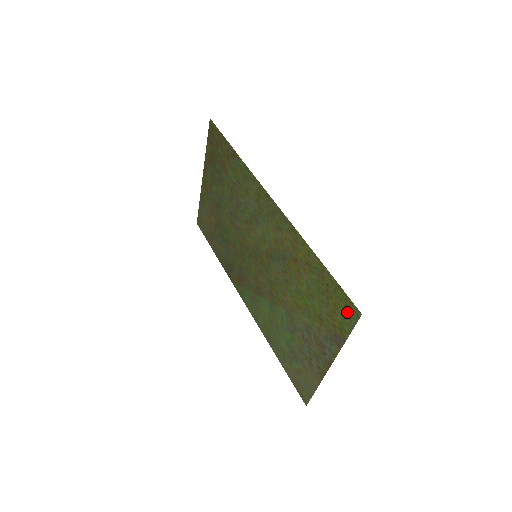
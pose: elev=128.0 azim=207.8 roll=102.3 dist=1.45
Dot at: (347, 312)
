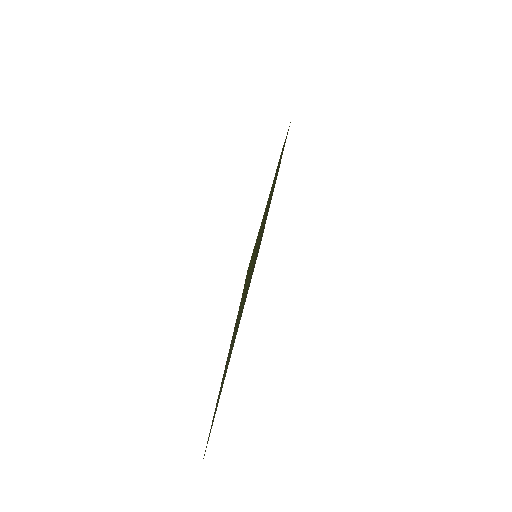
Dot at: occluded
